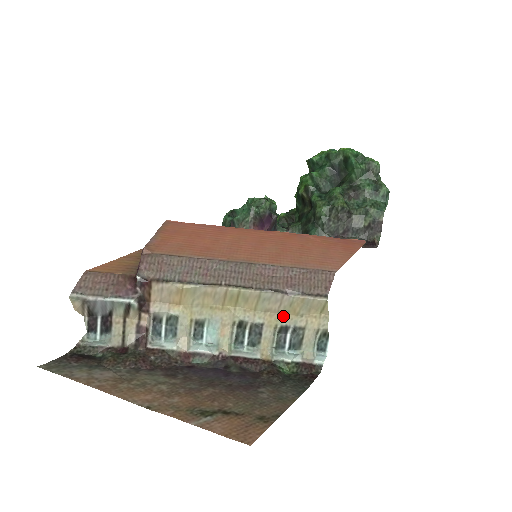
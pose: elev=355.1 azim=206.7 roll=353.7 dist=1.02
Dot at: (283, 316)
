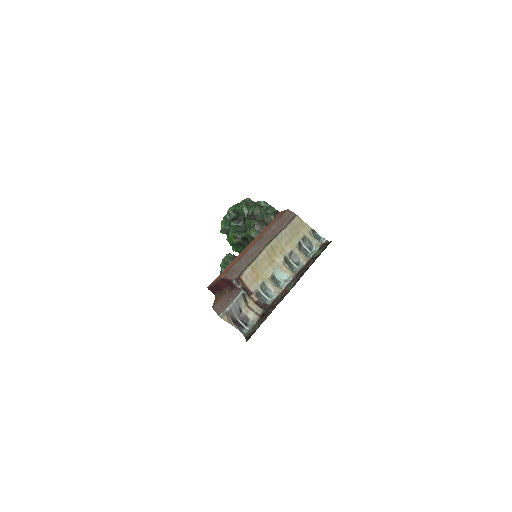
Dot at: (293, 240)
